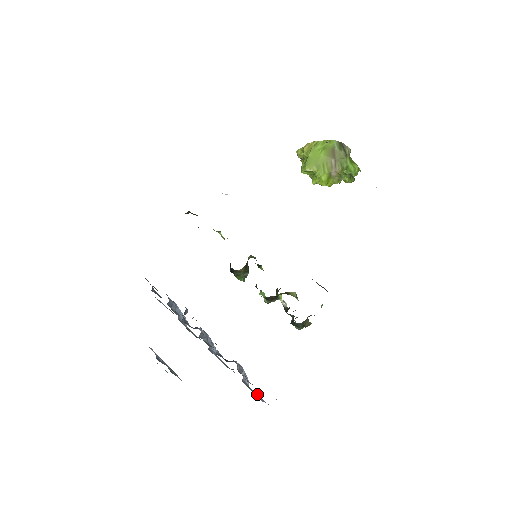
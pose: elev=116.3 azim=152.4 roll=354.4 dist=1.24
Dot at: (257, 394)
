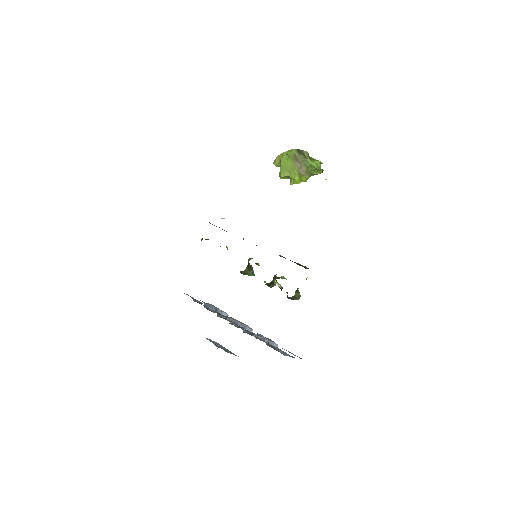
Dot at: (282, 352)
